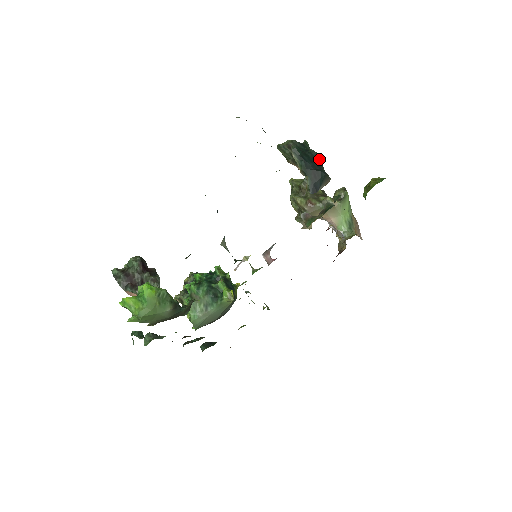
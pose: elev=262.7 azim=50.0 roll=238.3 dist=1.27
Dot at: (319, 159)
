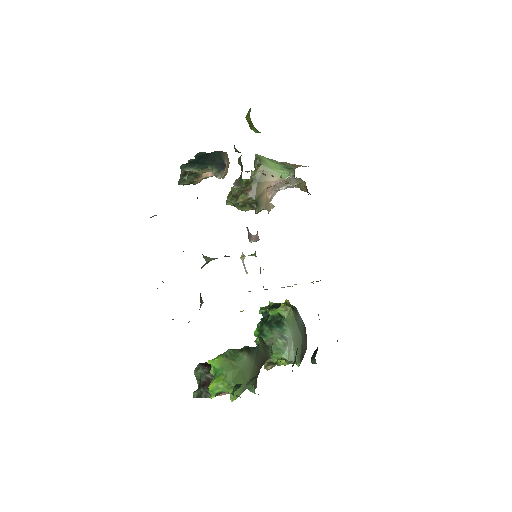
Dot at: (205, 153)
